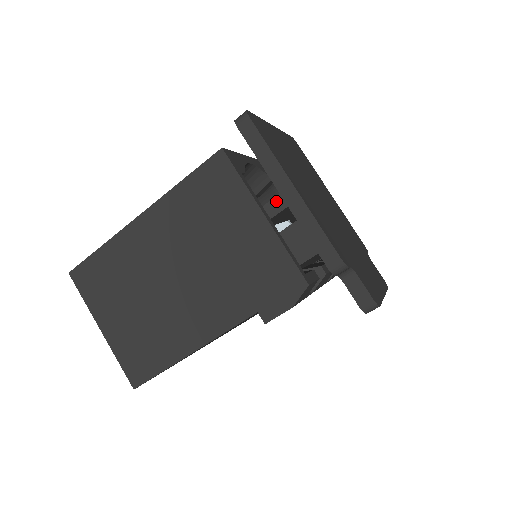
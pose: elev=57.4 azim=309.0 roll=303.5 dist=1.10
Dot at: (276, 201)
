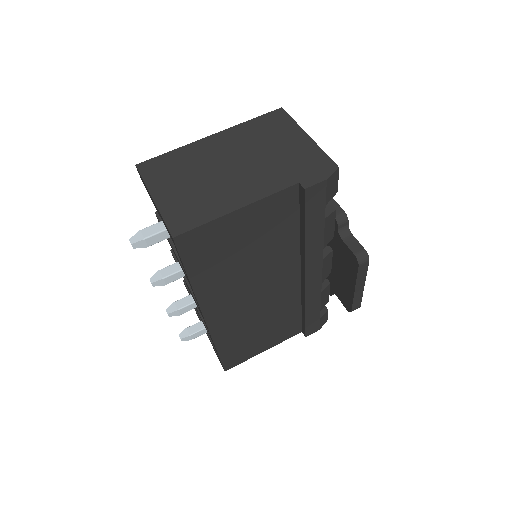
Dot at: occluded
